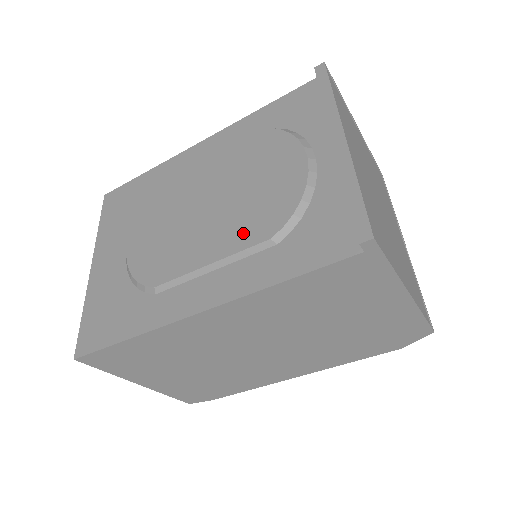
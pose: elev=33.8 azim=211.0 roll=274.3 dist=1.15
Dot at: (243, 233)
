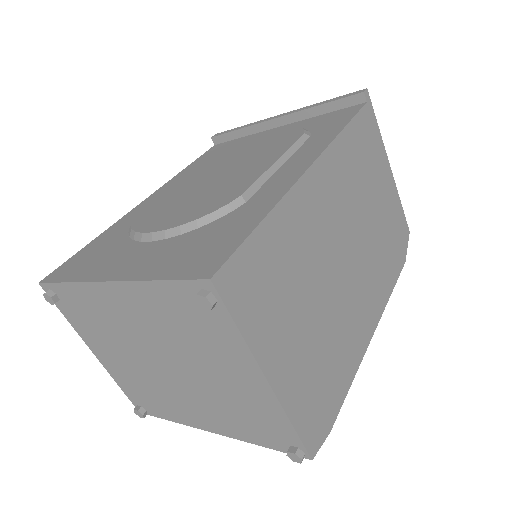
Dot at: (278, 147)
